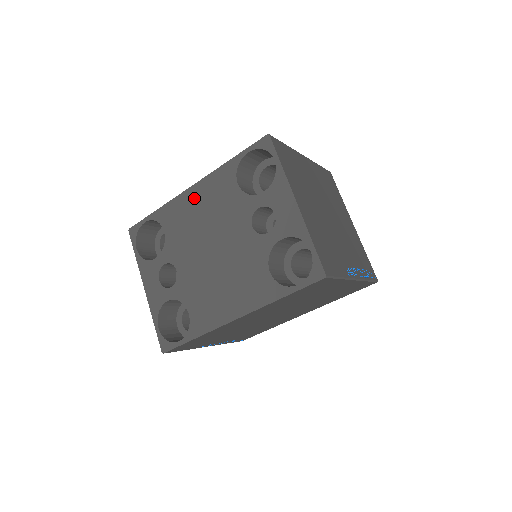
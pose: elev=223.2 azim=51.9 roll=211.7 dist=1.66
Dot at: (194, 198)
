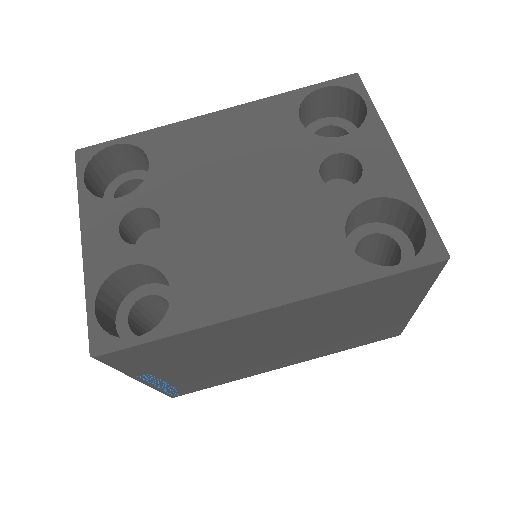
Dot at: (218, 126)
